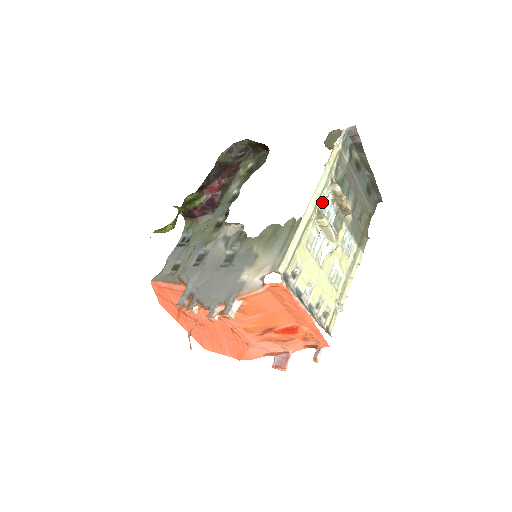
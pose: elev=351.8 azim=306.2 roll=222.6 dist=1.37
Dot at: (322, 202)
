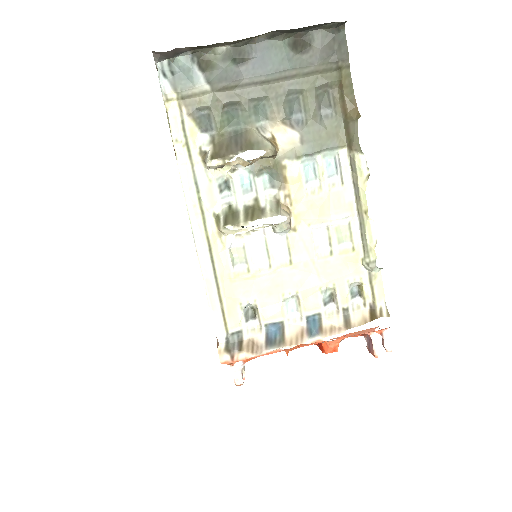
Dot at: (215, 197)
